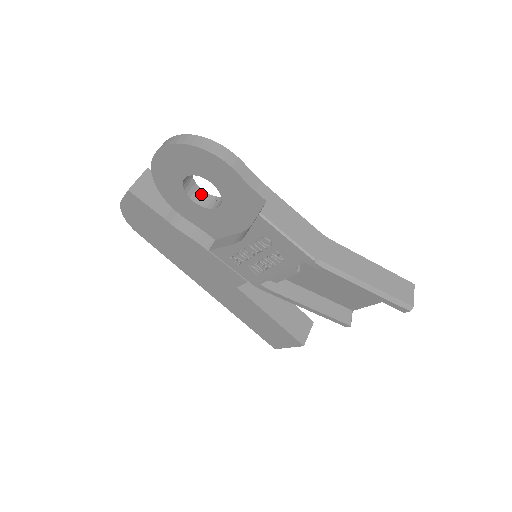
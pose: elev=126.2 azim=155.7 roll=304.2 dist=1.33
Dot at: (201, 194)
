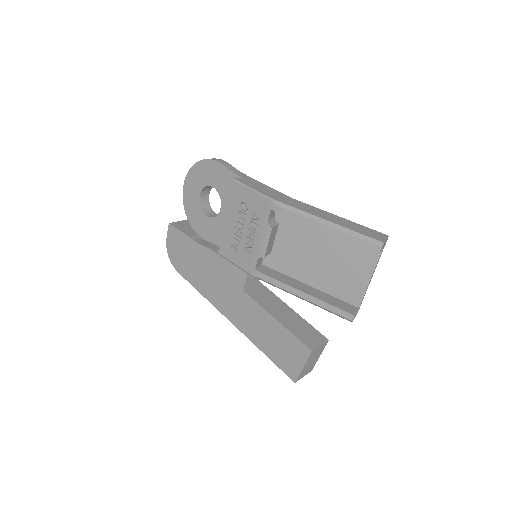
Dot at: (215, 215)
